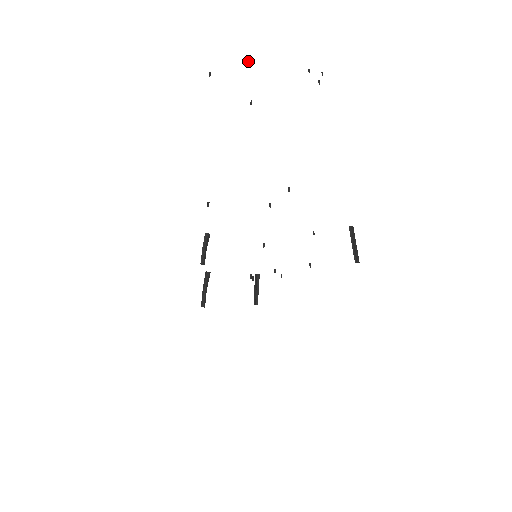
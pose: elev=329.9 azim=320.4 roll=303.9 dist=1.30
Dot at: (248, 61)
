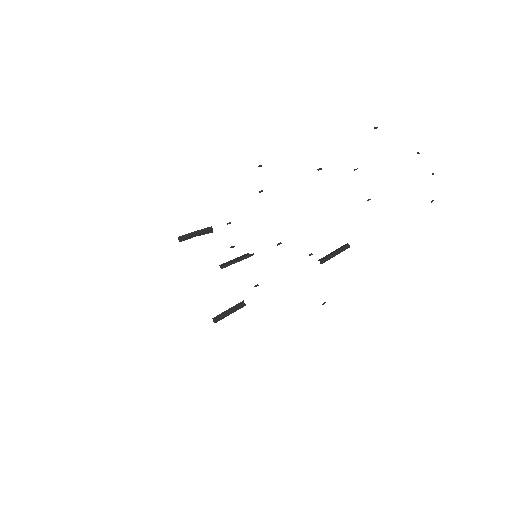
Dot at: (375, 127)
